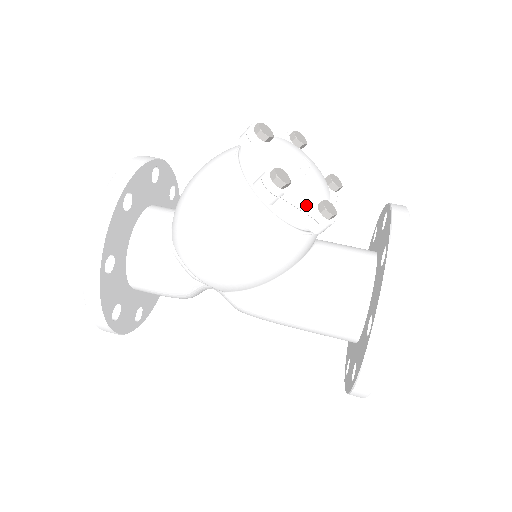
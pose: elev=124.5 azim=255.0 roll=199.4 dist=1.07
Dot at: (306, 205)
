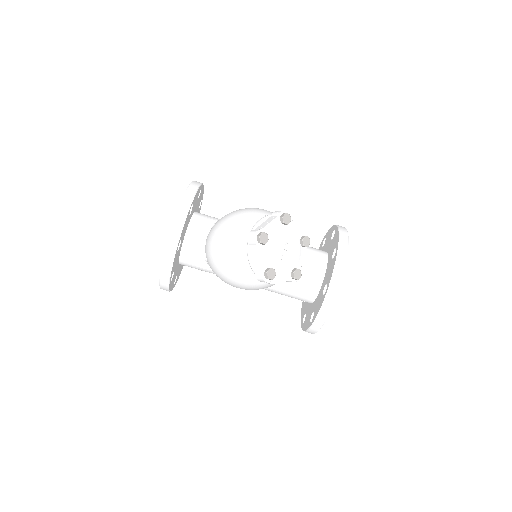
Dot at: (284, 279)
